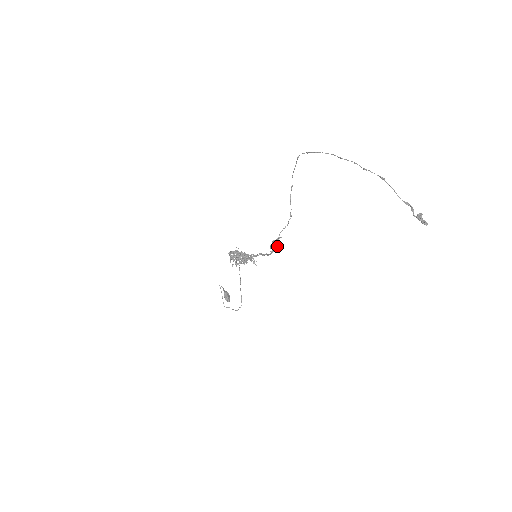
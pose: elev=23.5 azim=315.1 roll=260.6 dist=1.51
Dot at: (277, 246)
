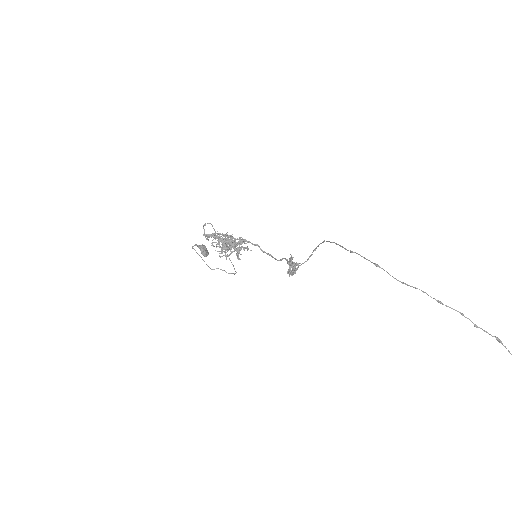
Dot at: occluded
